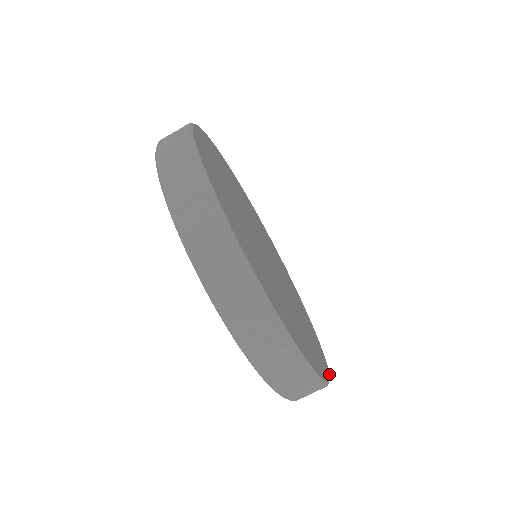
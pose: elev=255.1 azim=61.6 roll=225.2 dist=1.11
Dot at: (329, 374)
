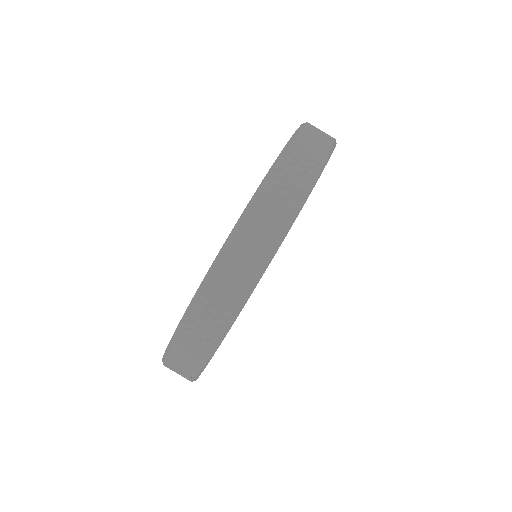
Dot at: occluded
